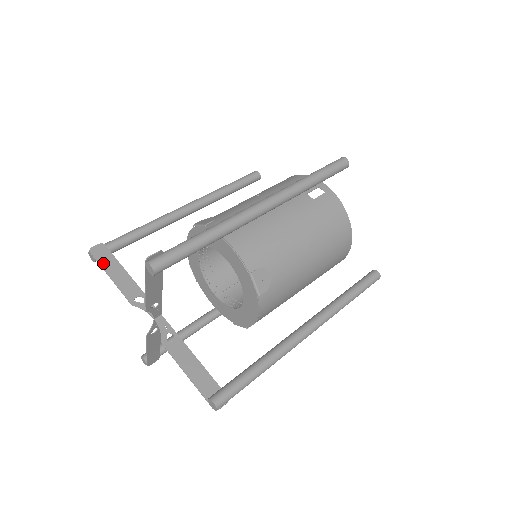
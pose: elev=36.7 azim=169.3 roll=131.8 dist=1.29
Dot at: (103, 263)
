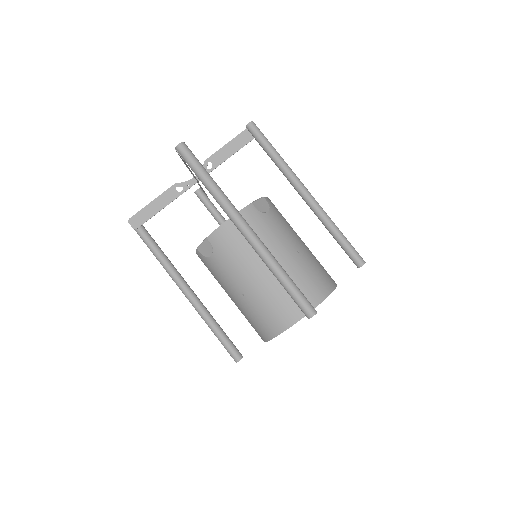
Dot at: occluded
